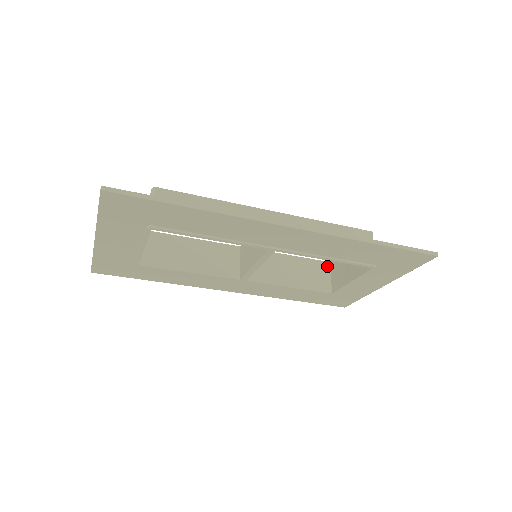
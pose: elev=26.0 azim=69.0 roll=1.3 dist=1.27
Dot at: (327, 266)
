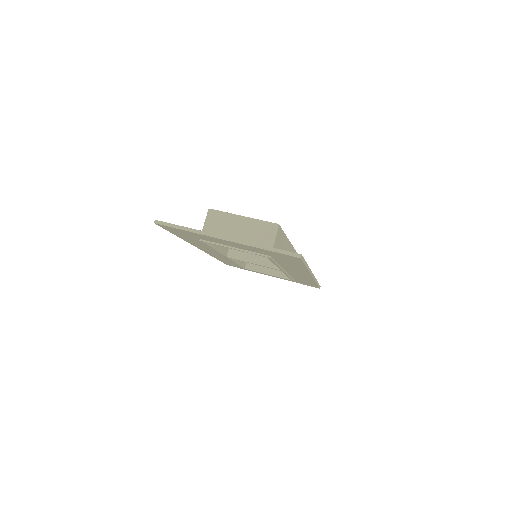
Dot at: occluded
